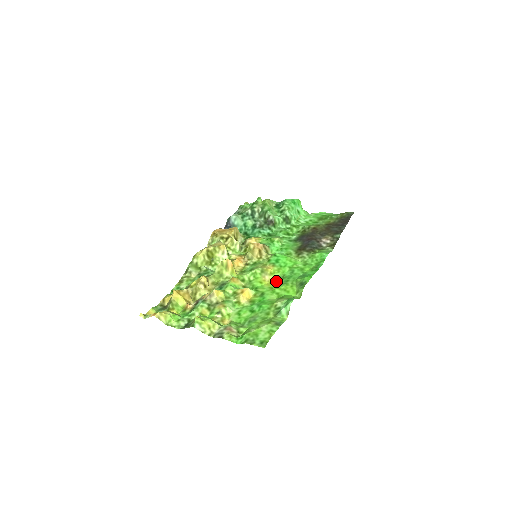
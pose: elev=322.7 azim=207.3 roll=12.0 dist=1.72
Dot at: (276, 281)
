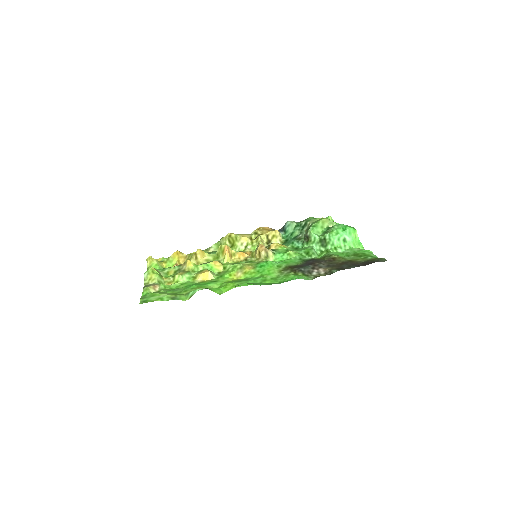
Dot at: (239, 279)
